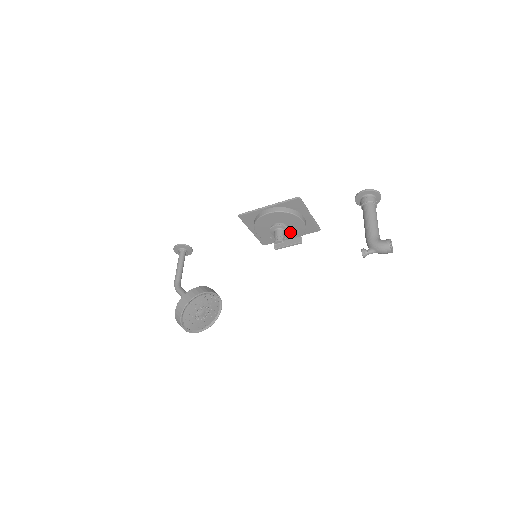
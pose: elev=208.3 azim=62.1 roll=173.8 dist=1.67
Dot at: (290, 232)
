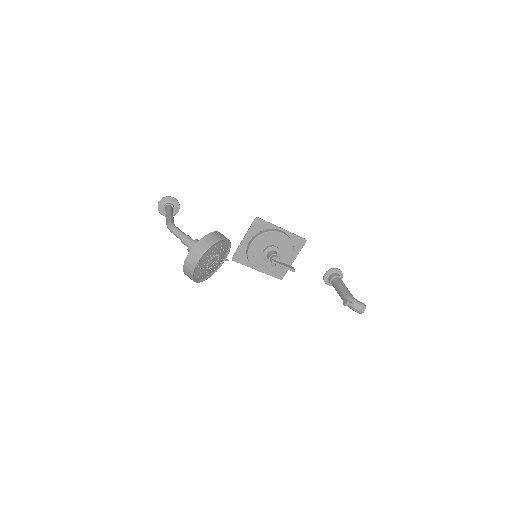
Dot at: occluded
